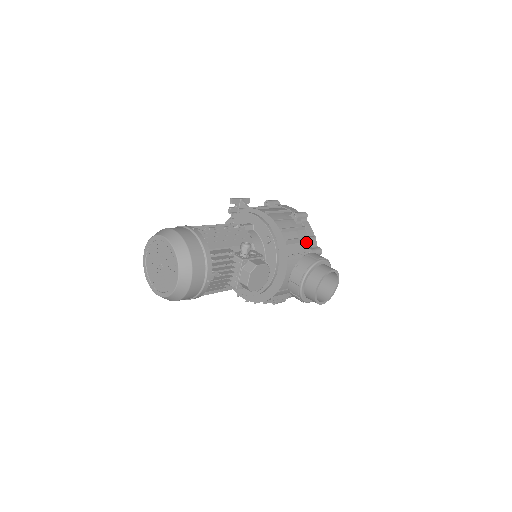
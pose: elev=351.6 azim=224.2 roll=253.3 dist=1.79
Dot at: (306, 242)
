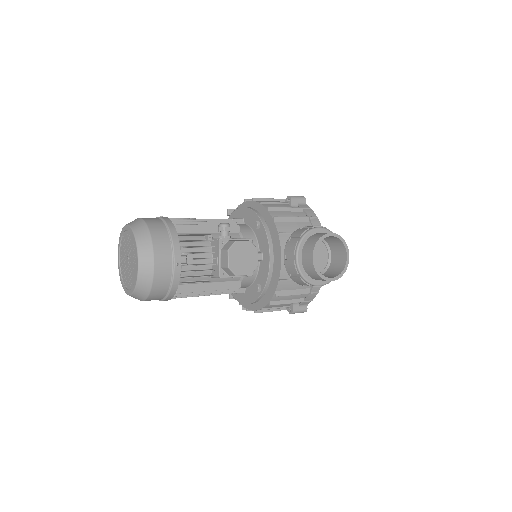
Dot at: (305, 222)
